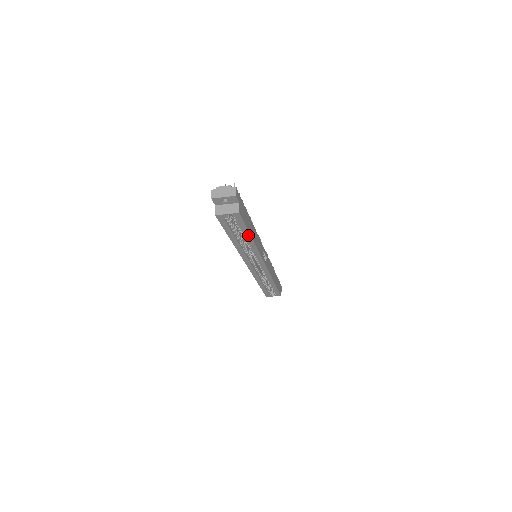
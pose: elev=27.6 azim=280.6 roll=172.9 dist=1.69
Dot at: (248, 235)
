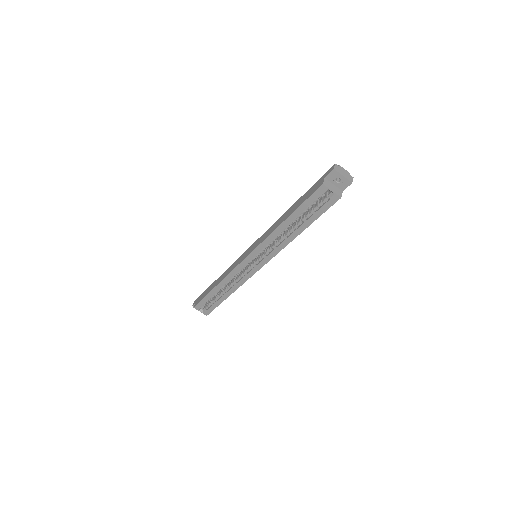
Dot at: (306, 225)
